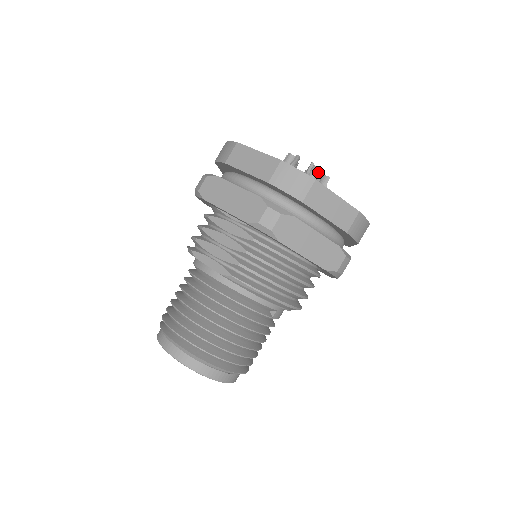
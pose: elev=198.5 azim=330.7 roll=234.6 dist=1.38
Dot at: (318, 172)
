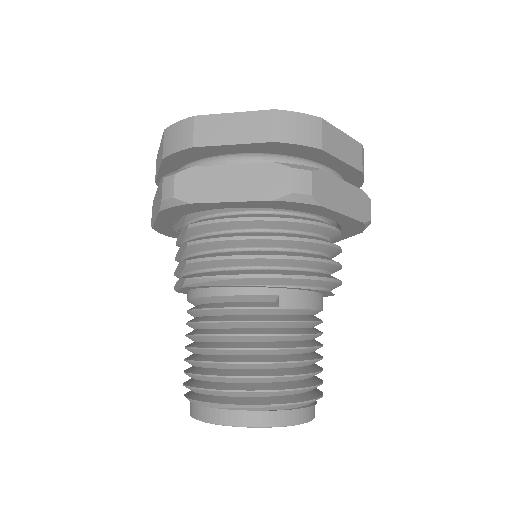
Dot at: occluded
